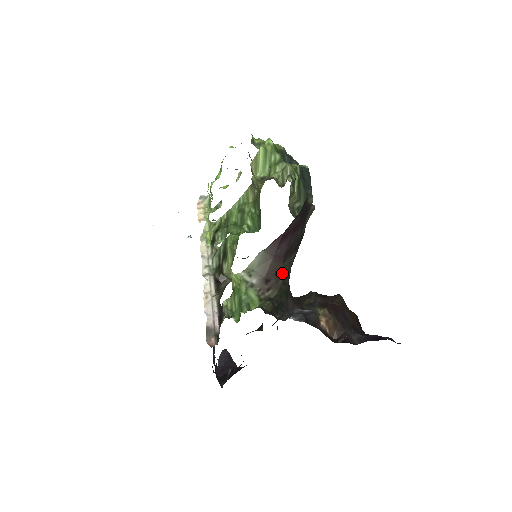
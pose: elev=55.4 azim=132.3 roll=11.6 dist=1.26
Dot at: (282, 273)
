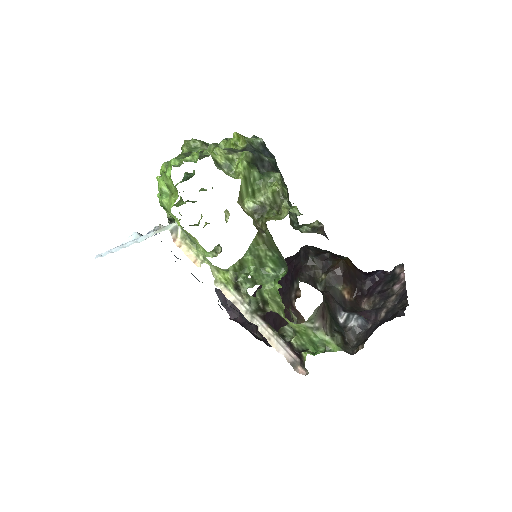
Dot at: occluded
